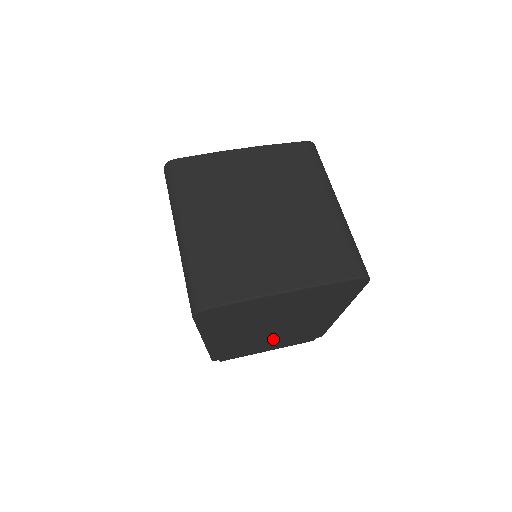
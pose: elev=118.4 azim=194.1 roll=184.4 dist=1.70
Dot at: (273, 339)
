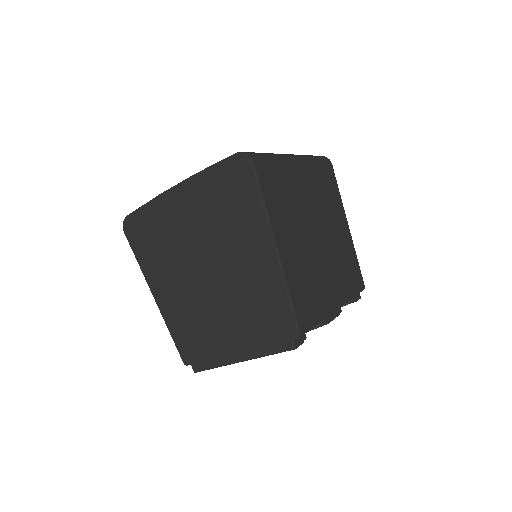
Dot at: (225, 317)
